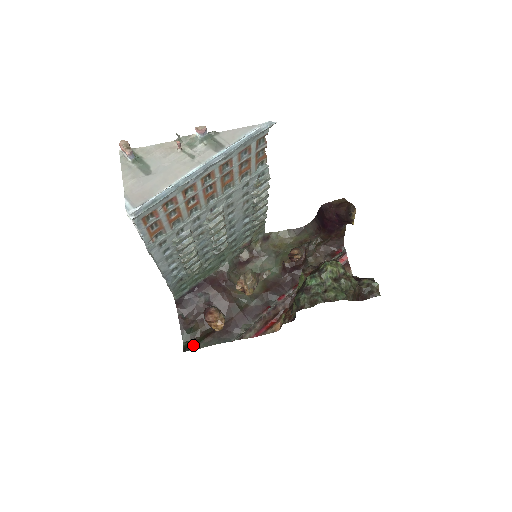
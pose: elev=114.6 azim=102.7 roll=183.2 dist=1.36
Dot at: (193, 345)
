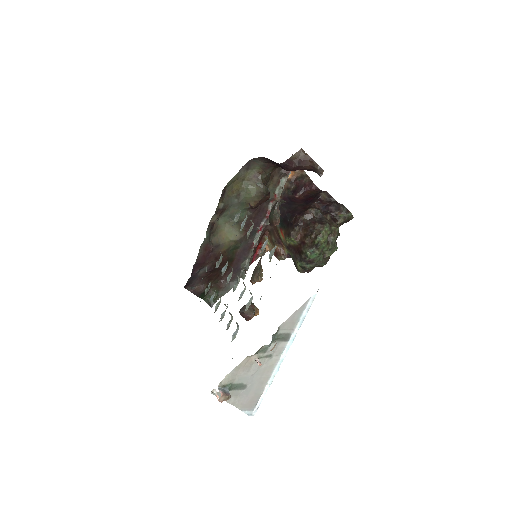
Dot at: (214, 299)
